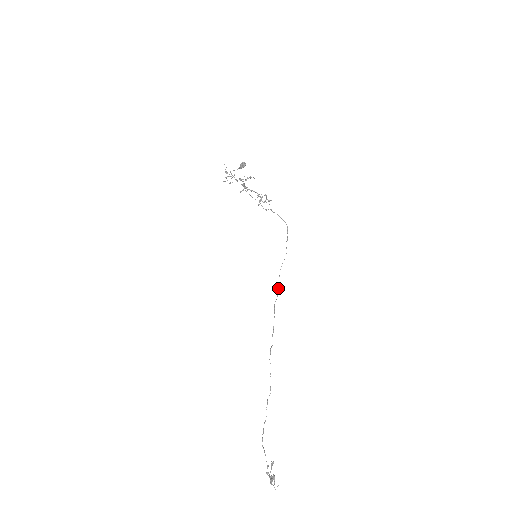
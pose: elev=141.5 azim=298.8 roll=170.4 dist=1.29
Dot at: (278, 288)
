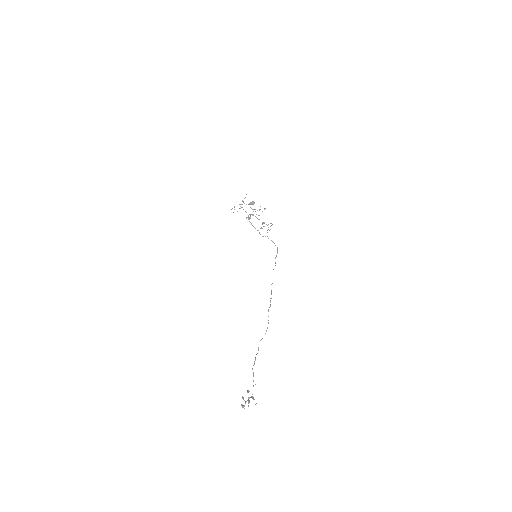
Dot at: occluded
